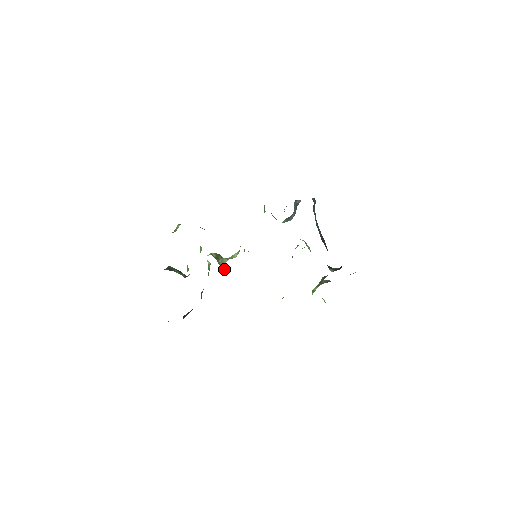
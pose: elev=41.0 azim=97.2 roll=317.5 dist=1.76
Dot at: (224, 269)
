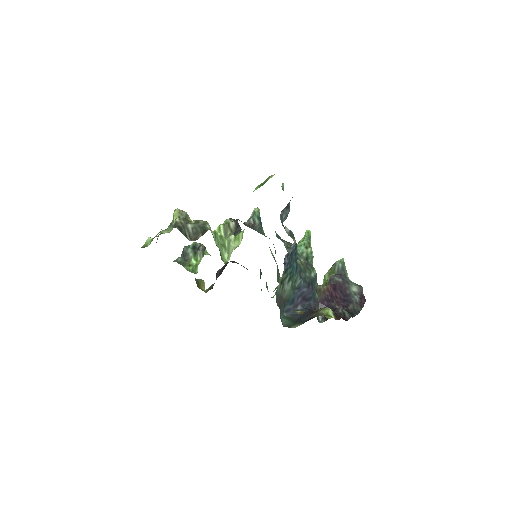
Dot at: (238, 233)
